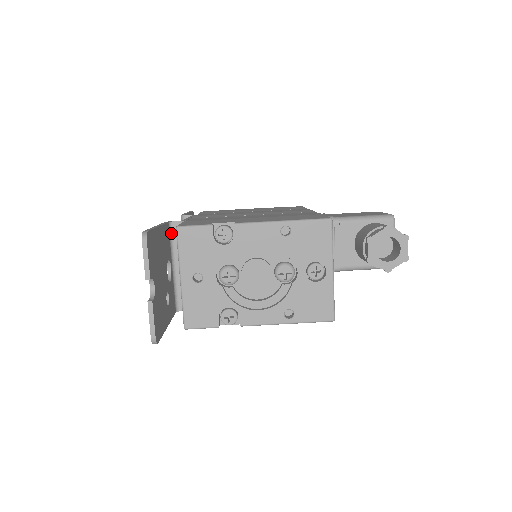
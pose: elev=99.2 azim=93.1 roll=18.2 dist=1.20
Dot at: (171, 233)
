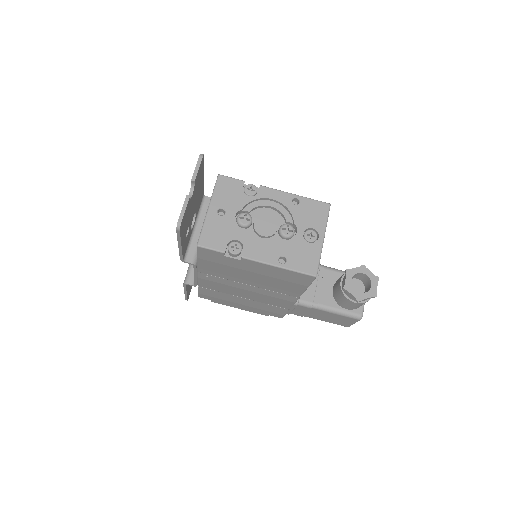
Dot at: (202, 203)
